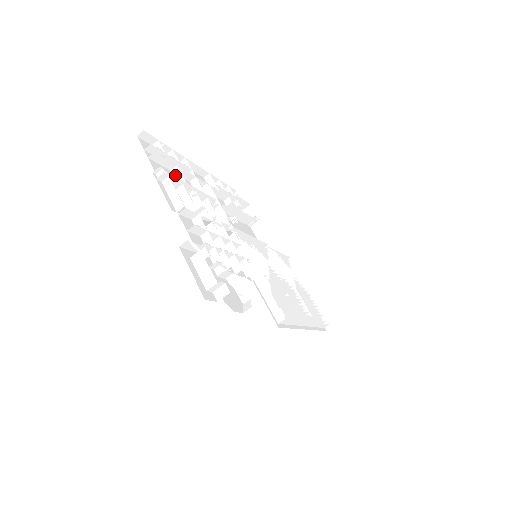
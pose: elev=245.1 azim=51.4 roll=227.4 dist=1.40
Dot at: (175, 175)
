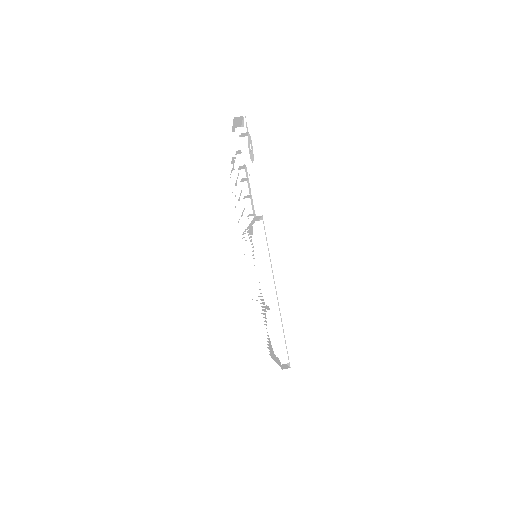
Dot at: occluded
